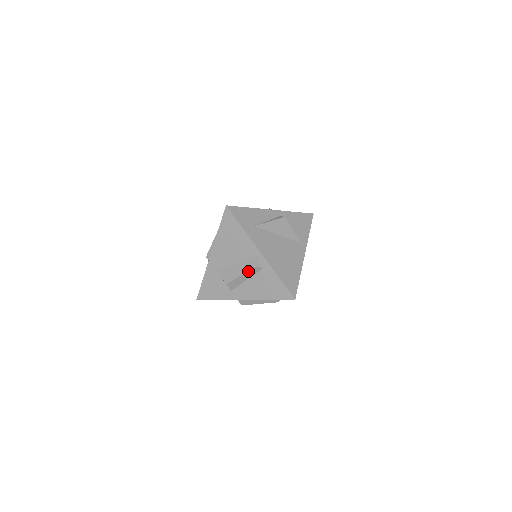
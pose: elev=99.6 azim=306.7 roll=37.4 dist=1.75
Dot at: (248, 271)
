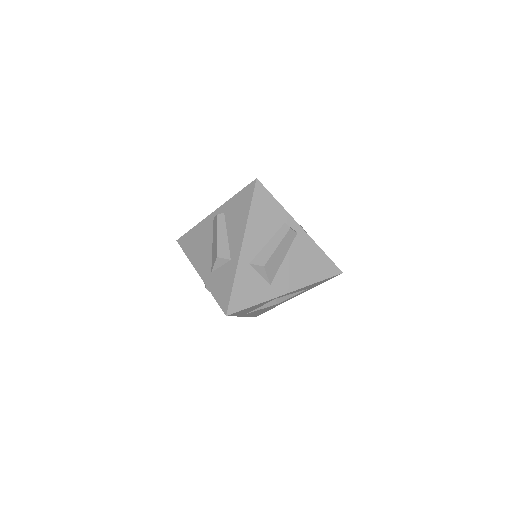
Dot at: (216, 227)
